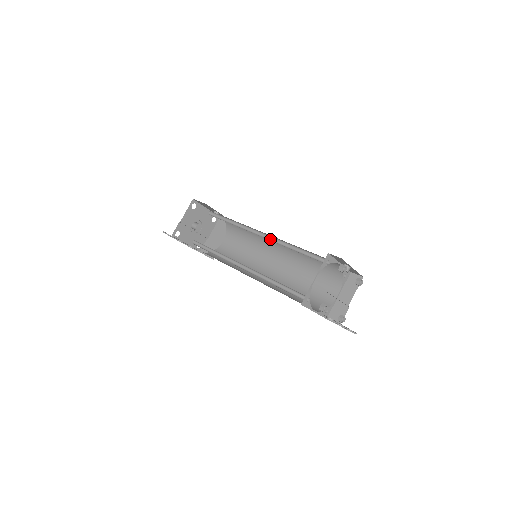
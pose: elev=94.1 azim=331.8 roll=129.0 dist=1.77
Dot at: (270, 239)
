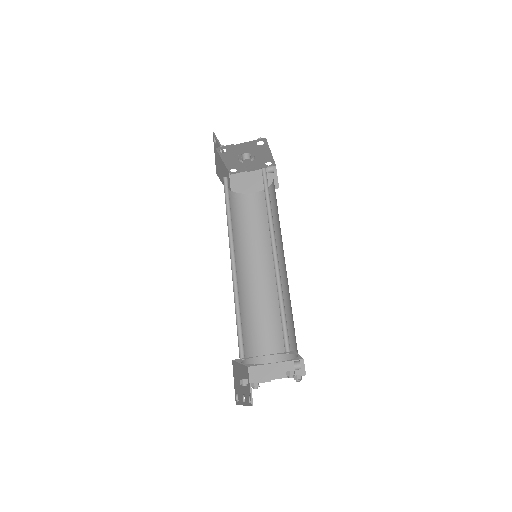
Dot at: (276, 267)
